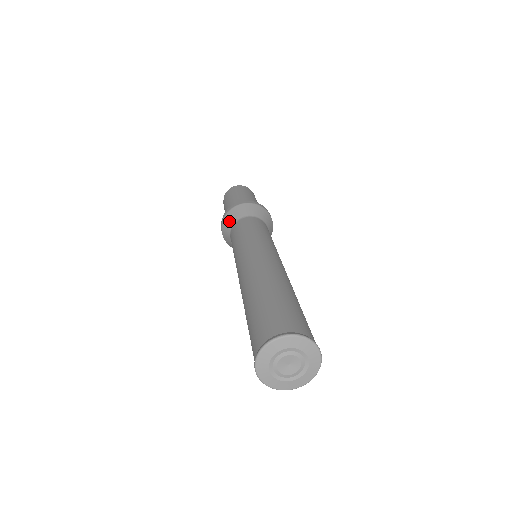
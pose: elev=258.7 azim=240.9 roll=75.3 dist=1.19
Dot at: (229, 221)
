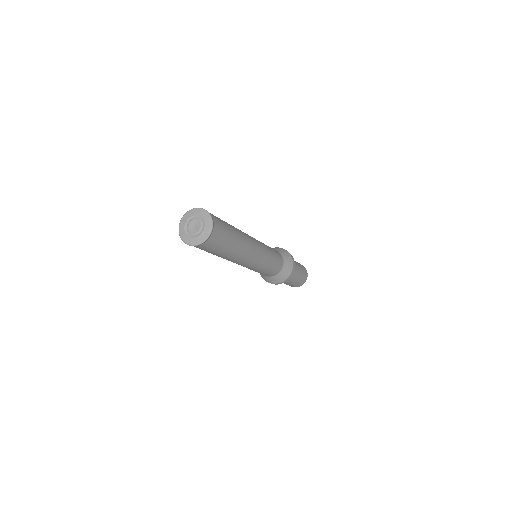
Dot at: occluded
